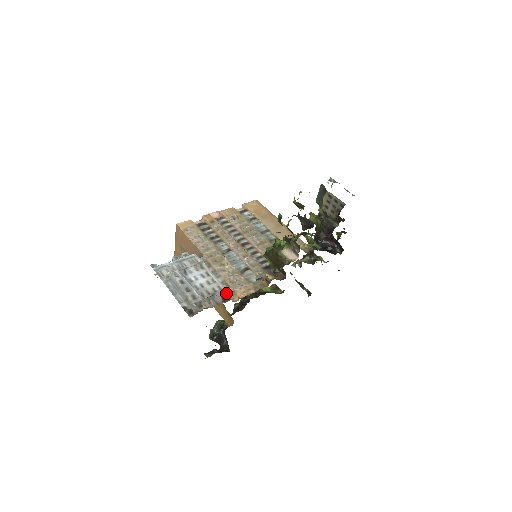
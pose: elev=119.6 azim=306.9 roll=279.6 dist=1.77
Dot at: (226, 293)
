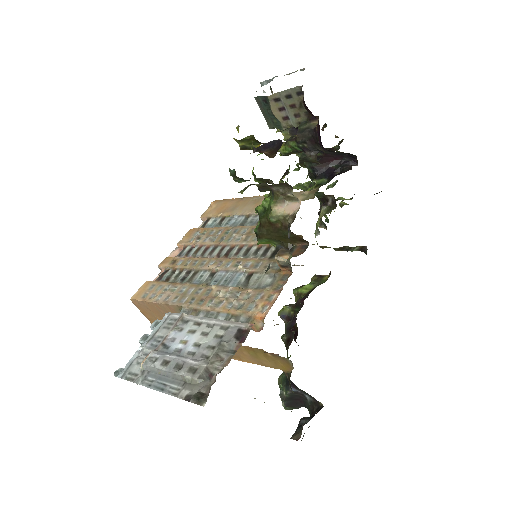
Dot at: (237, 327)
